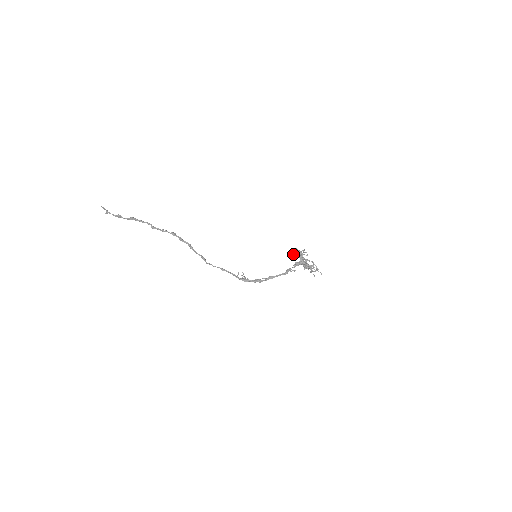
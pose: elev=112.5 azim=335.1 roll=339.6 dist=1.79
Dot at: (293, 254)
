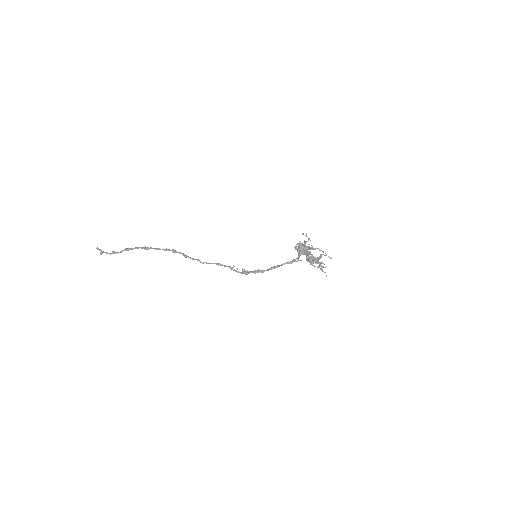
Dot at: (296, 247)
